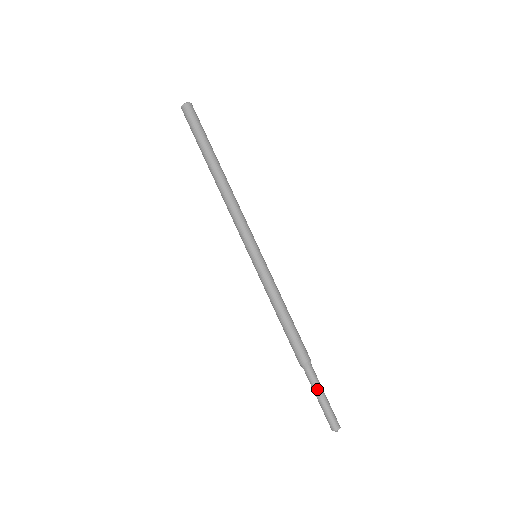
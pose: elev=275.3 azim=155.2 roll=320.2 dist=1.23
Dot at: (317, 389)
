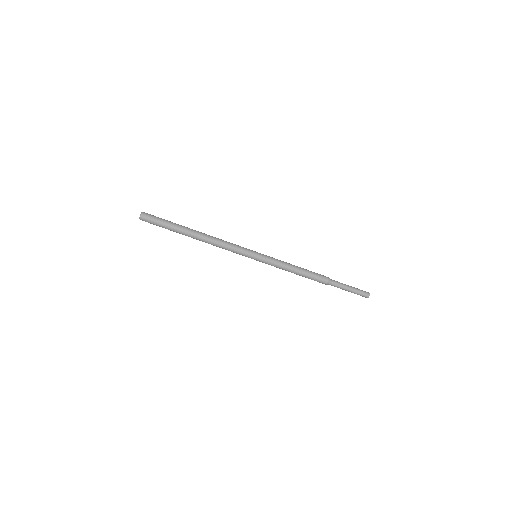
Dot at: (344, 288)
